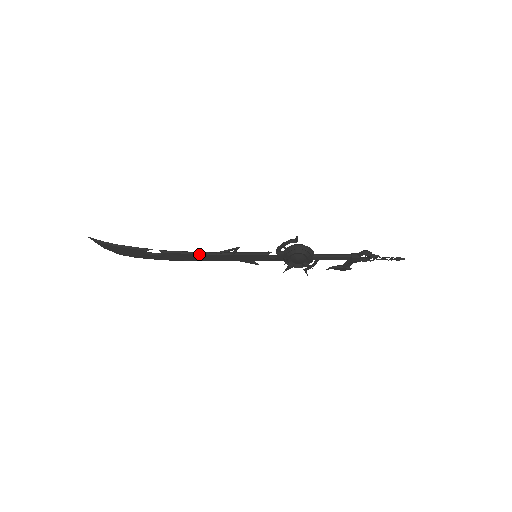
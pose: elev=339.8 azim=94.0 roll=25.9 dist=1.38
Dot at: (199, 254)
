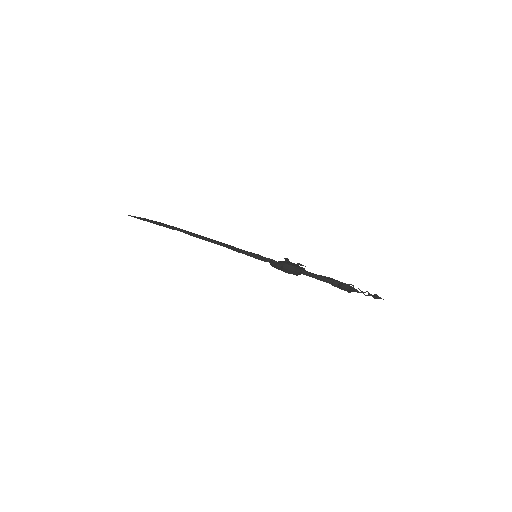
Dot at: (212, 242)
